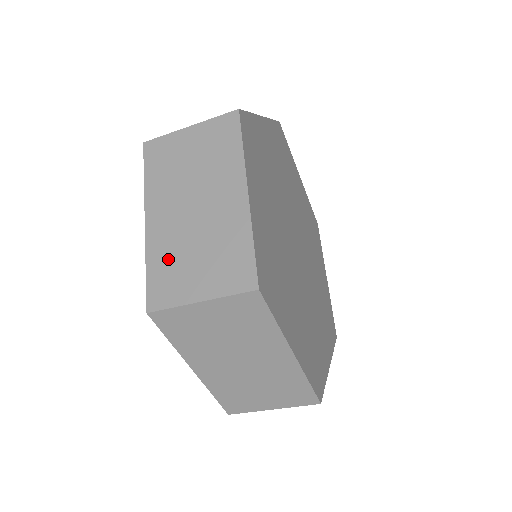
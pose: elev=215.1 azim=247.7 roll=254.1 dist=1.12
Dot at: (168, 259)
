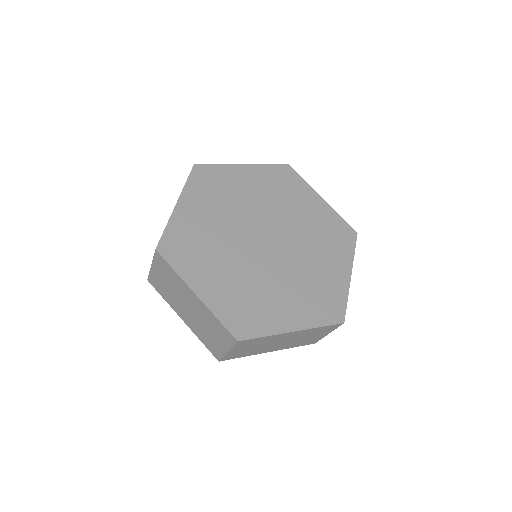
Dot at: occluded
